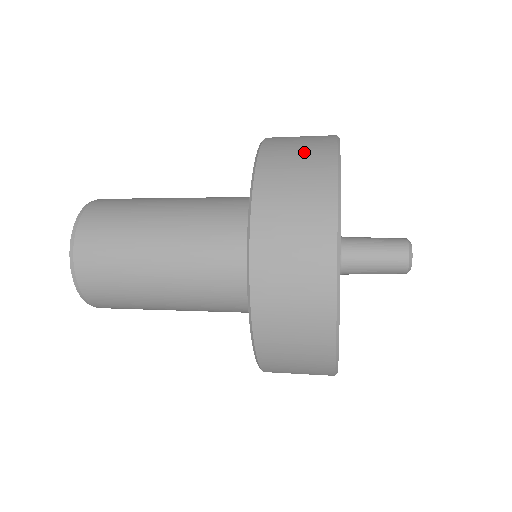
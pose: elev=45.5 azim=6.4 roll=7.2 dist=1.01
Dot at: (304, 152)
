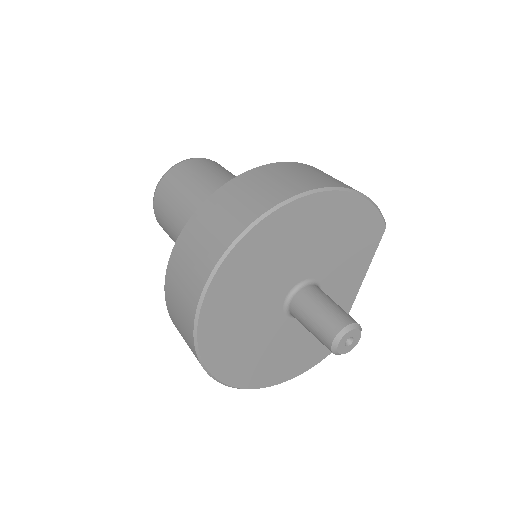
Dot at: (327, 177)
